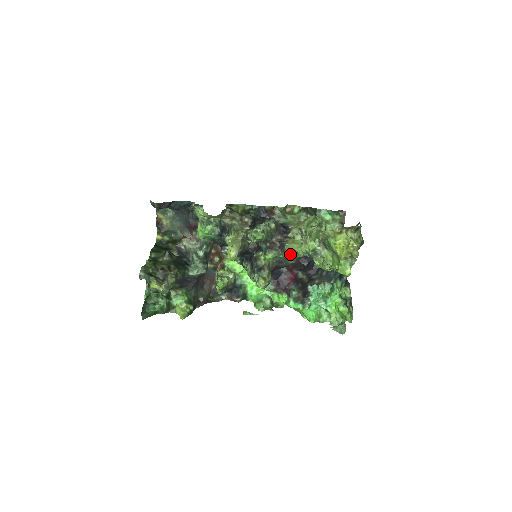
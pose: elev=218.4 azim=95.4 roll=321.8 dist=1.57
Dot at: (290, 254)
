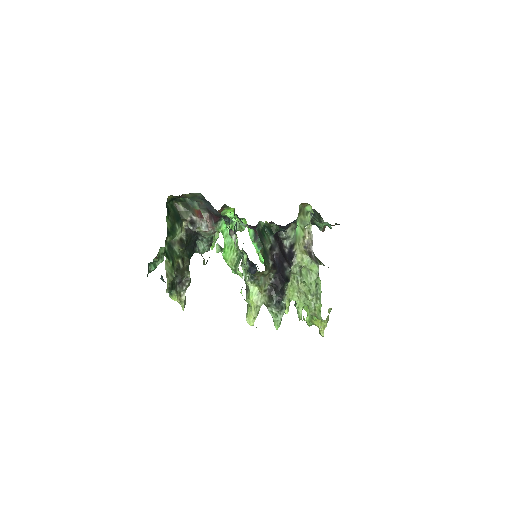
Dot at: (286, 310)
